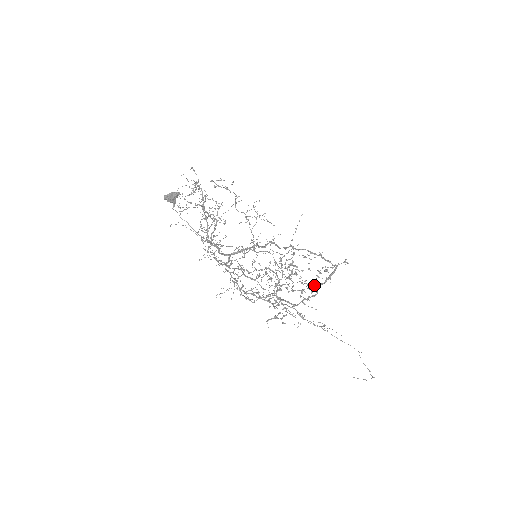
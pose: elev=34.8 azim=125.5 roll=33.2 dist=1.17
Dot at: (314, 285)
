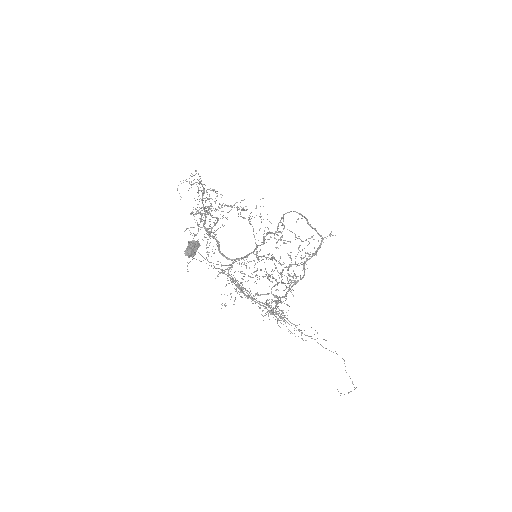
Dot at: occluded
